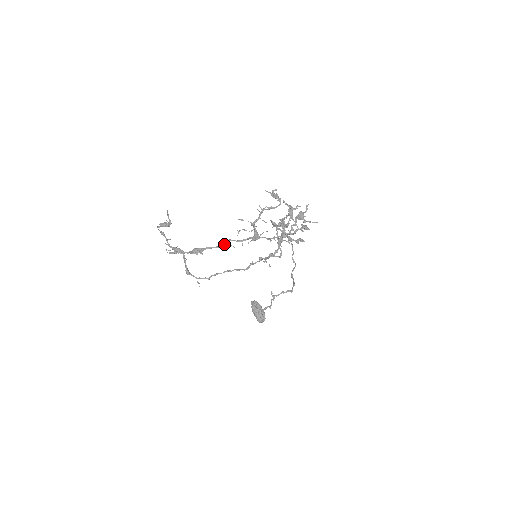
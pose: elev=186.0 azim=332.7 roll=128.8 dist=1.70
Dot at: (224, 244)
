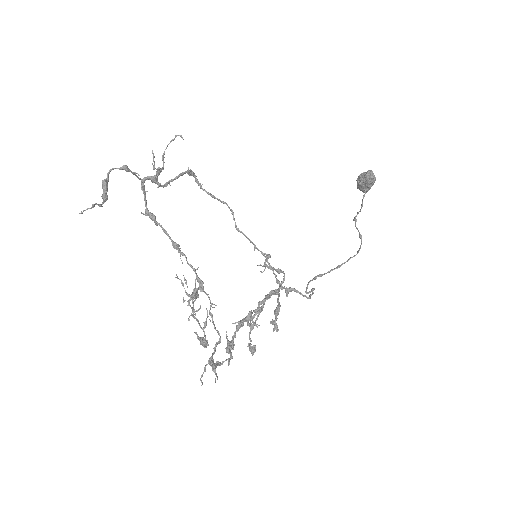
Dot at: (178, 250)
